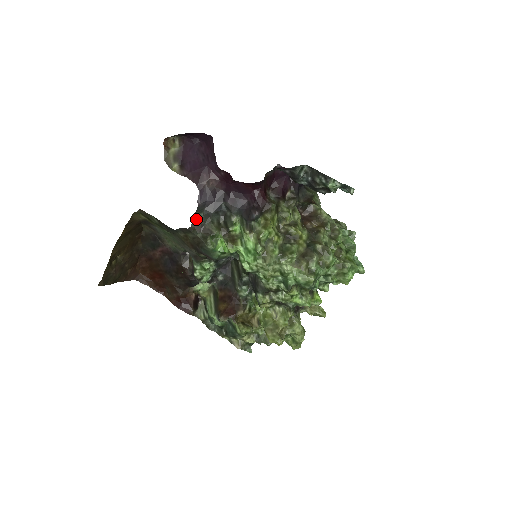
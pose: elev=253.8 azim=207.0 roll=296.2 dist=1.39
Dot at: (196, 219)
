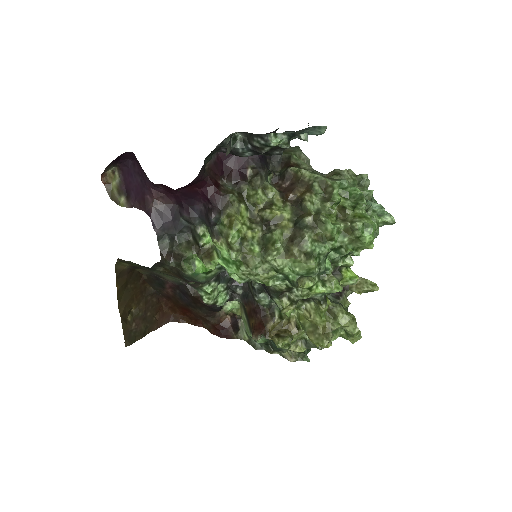
Dot at: (162, 248)
